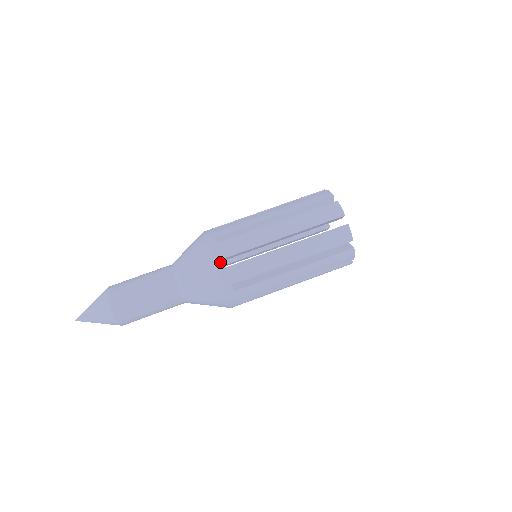
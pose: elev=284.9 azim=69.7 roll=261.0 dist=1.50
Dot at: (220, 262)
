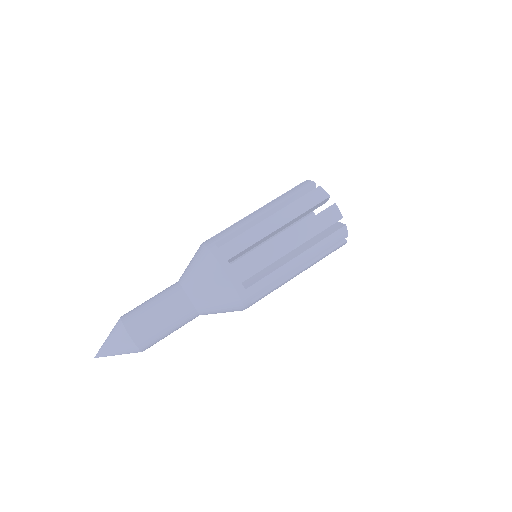
Dot at: (239, 286)
